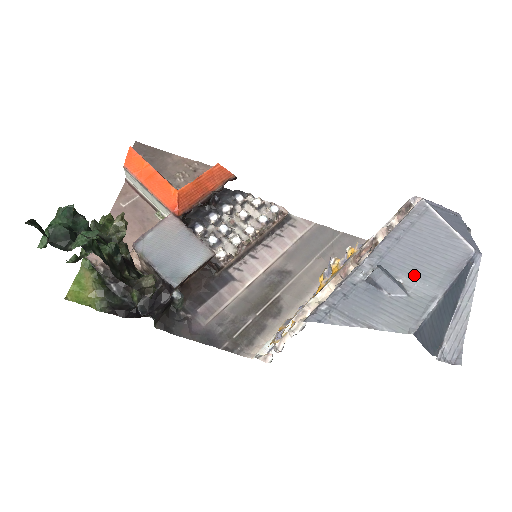
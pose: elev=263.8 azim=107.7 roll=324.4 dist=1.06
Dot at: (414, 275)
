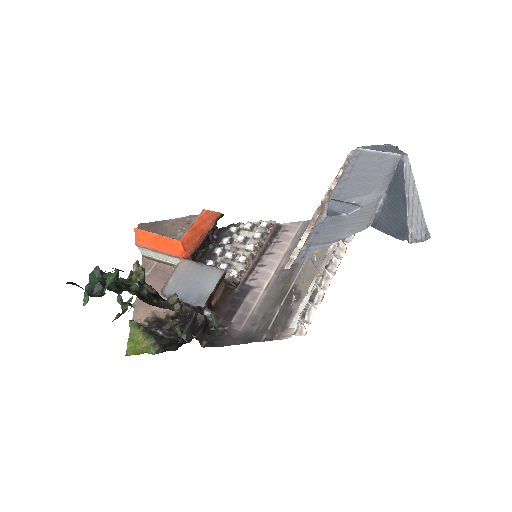
Dot at: (362, 193)
